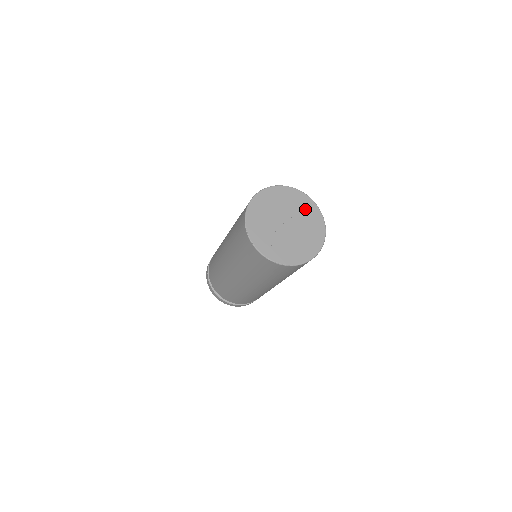
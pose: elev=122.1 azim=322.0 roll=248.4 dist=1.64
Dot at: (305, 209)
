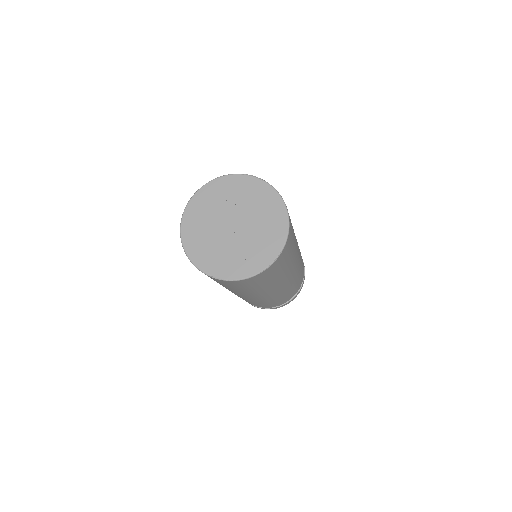
Dot at: (229, 192)
